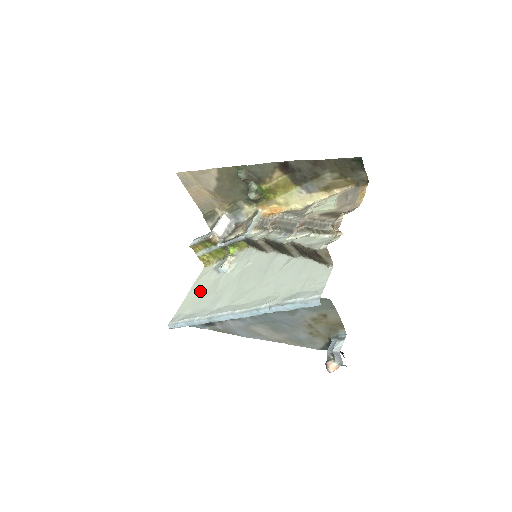
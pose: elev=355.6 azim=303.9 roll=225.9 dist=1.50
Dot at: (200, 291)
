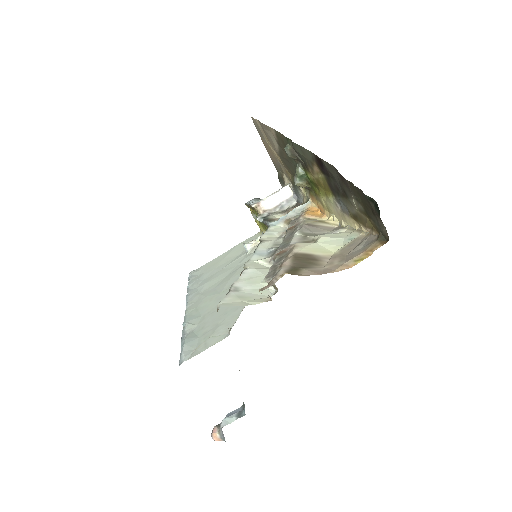
Dot at: (226, 257)
